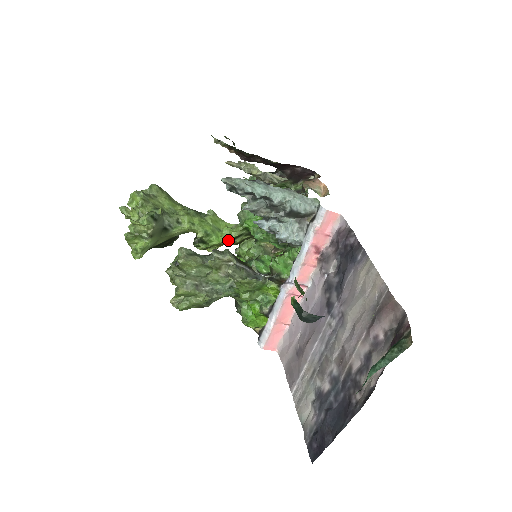
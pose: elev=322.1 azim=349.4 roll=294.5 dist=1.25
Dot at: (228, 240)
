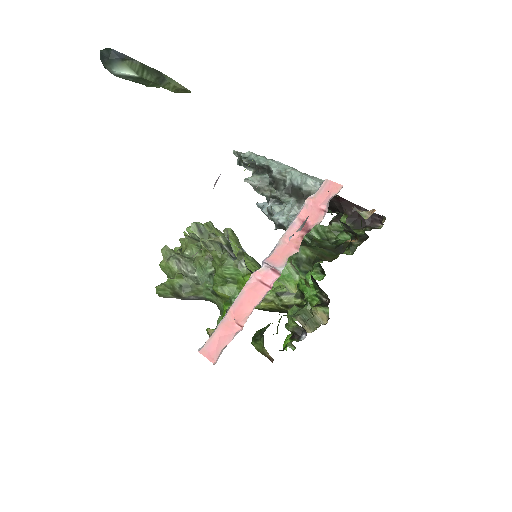
Dot at: (275, 297)
